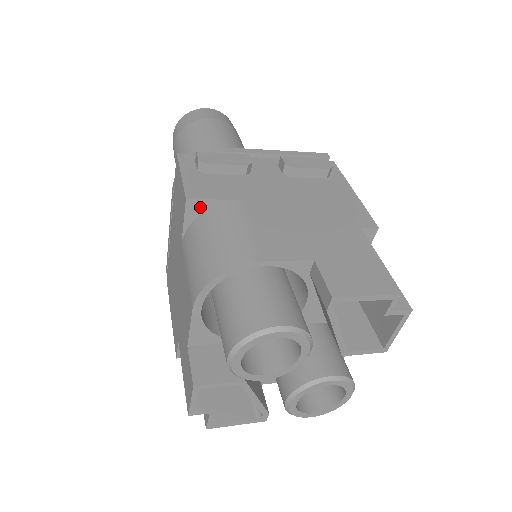
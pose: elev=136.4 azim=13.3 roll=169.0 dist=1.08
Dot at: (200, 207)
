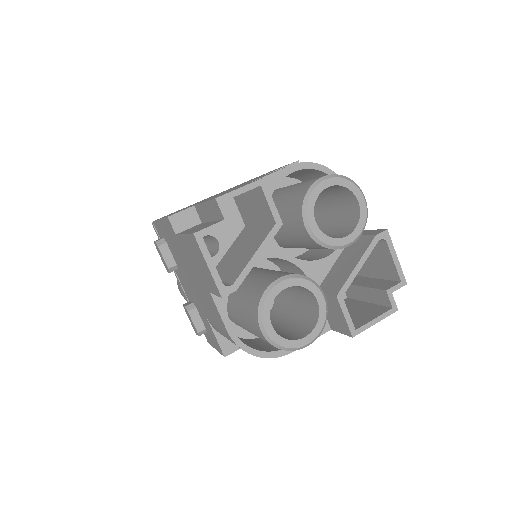
Dot at: occluded
